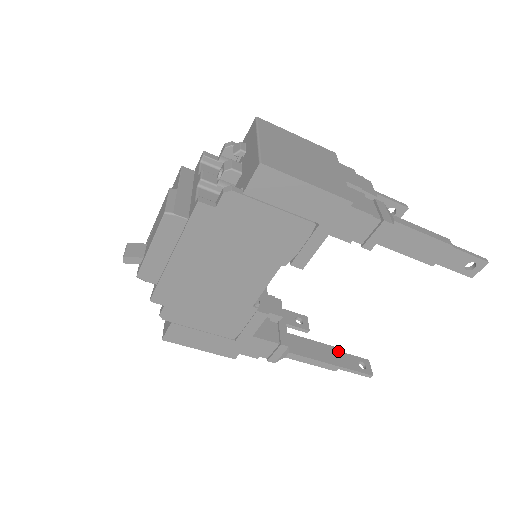
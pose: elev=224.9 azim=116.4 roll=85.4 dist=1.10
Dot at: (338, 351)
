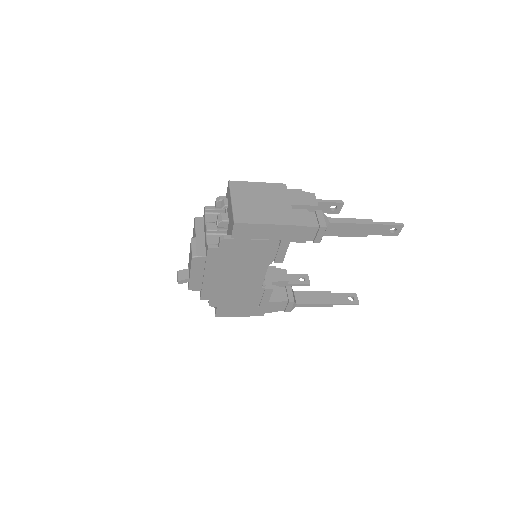
Dot at: (332, 293)
